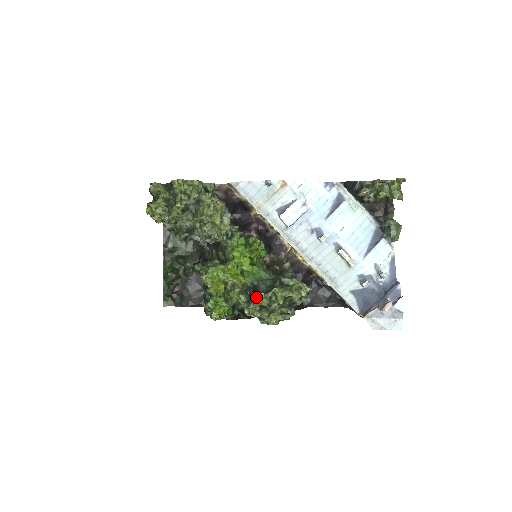
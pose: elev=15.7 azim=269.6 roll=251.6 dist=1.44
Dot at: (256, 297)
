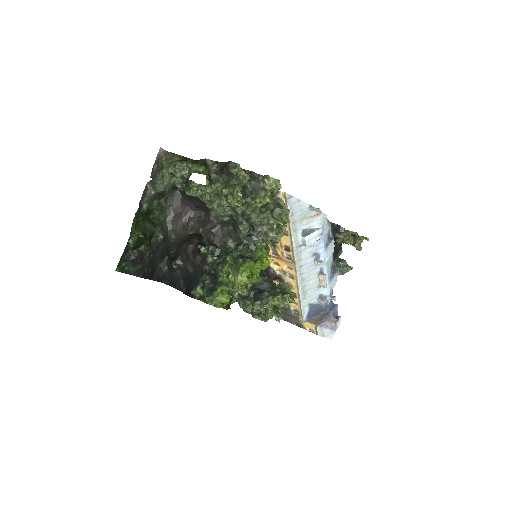
Dot at: (274, 298)
